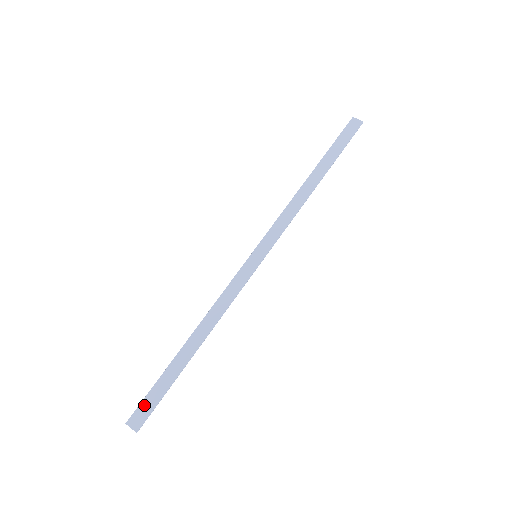
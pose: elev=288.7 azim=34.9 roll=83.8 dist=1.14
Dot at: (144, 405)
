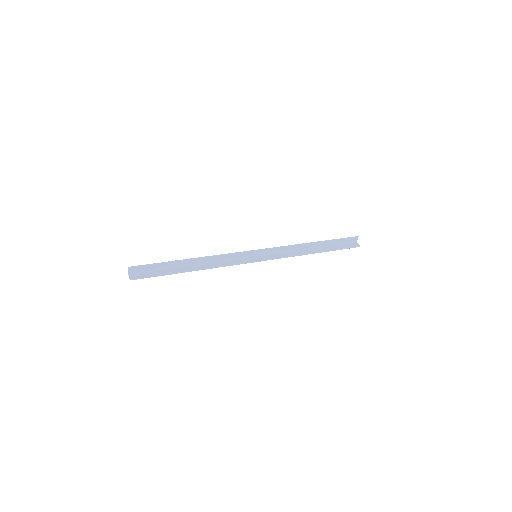
Dot at: (144, 270)
